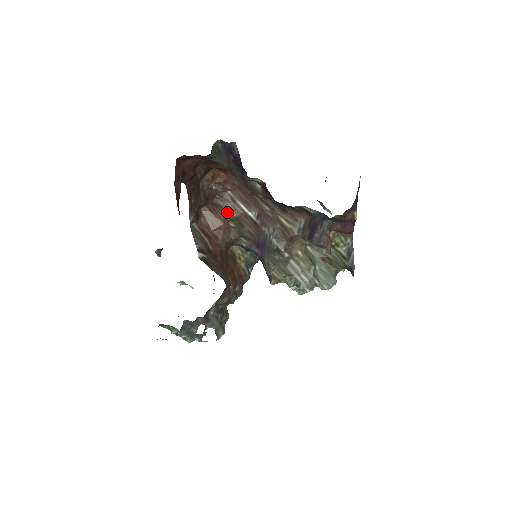
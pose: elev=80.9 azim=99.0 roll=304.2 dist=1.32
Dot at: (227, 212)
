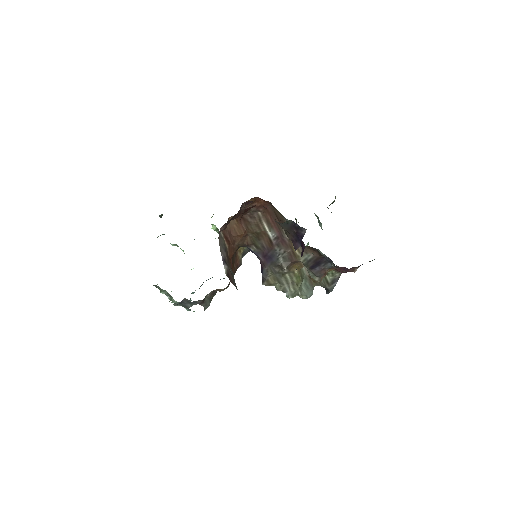
Dot at: (251, 227)
